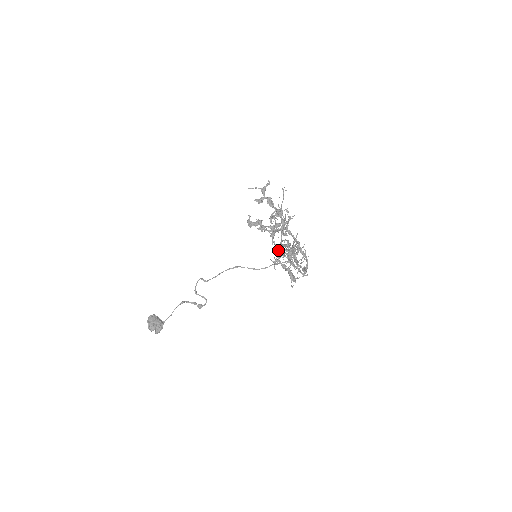
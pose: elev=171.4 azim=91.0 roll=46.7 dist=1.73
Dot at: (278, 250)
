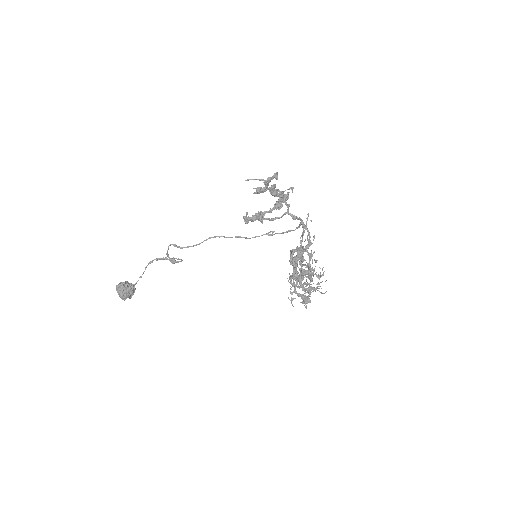
Dot at: (294, 279)
